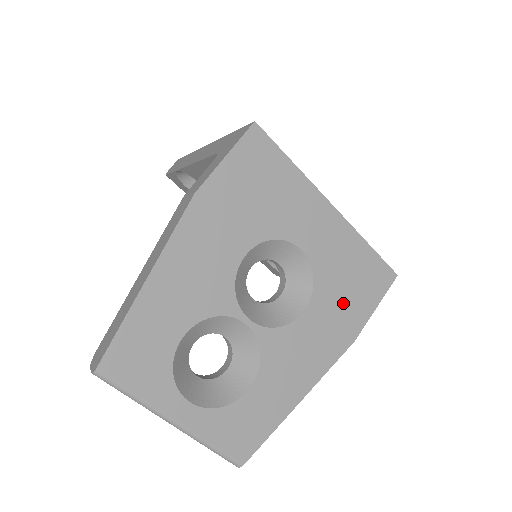
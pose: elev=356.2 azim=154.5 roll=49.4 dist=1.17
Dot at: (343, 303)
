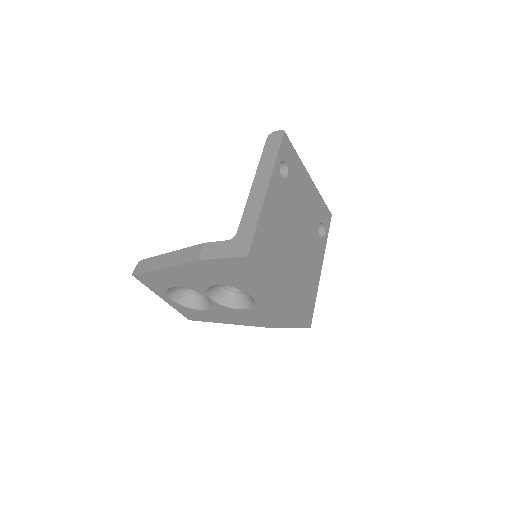
Dot at: (267, 318)
